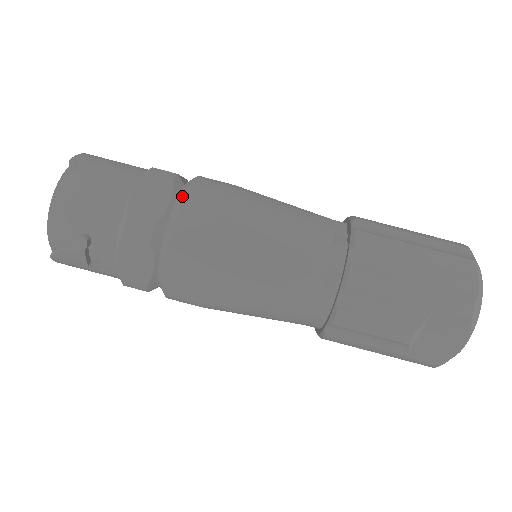
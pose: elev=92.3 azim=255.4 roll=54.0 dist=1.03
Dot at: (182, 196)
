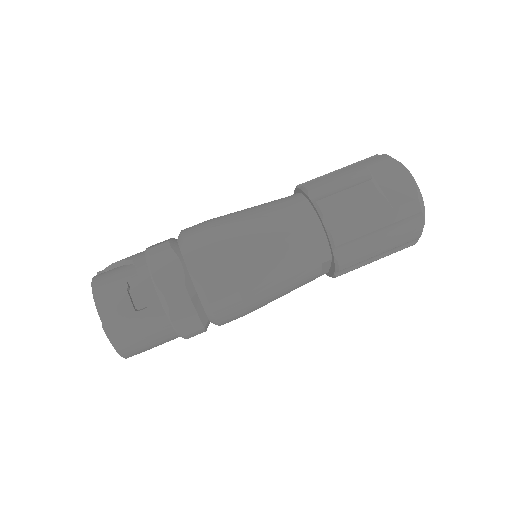
Dot at: occluded
